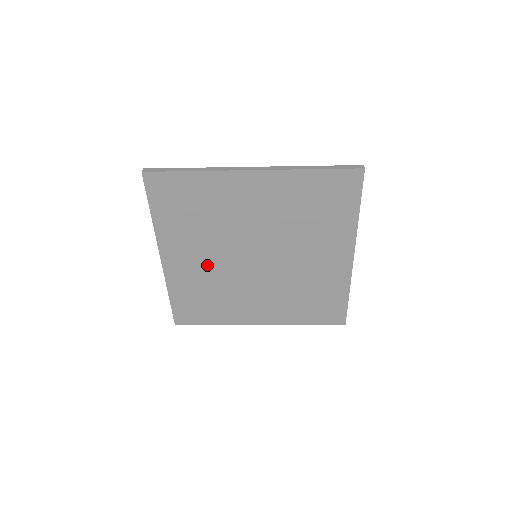
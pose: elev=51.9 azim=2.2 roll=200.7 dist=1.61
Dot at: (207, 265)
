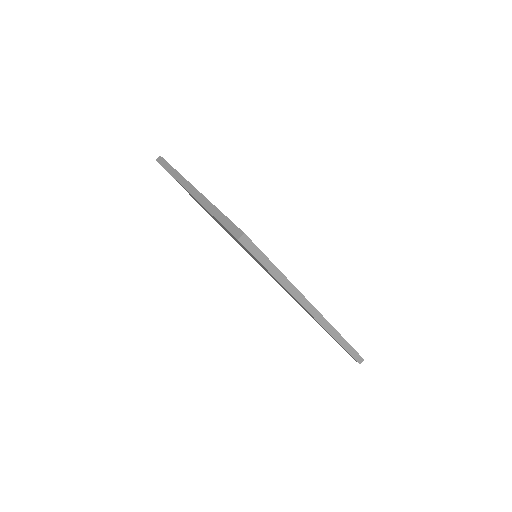
Dot at: occluded
